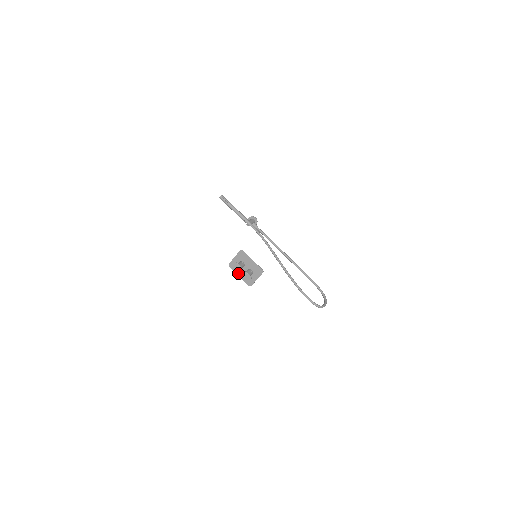
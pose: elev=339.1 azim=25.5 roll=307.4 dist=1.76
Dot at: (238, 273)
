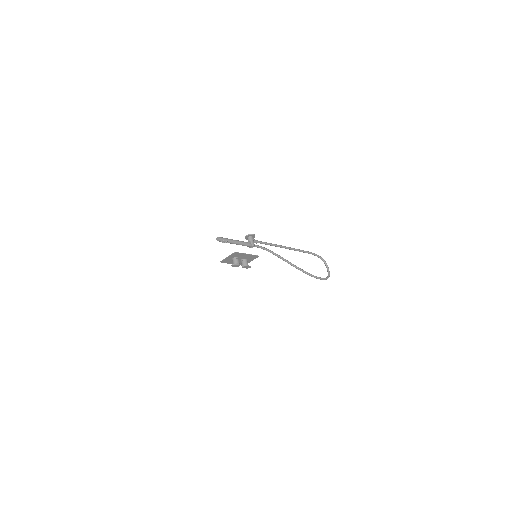
Dot at: (231, 263)
